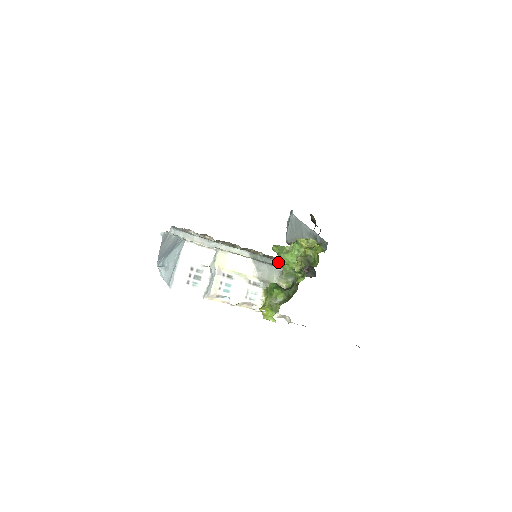
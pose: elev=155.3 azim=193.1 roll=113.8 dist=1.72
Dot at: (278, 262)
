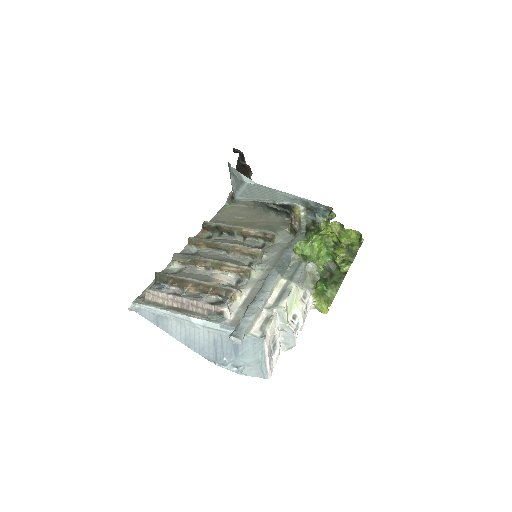
Dot at: (308, 261)
